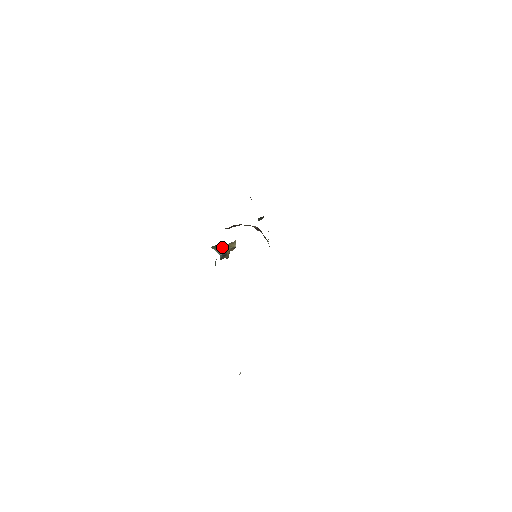
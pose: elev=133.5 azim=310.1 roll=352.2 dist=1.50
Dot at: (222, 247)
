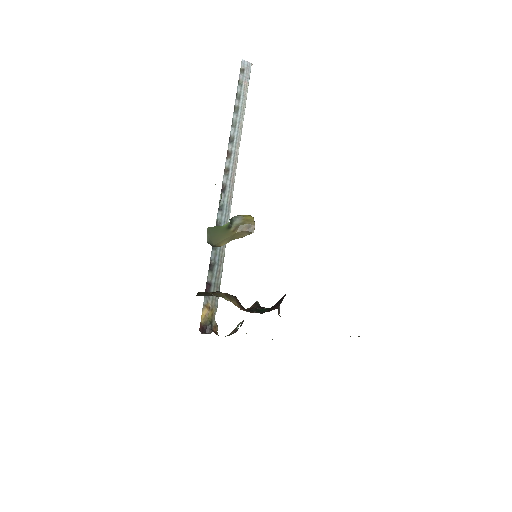
Dot at: (220, 239)
